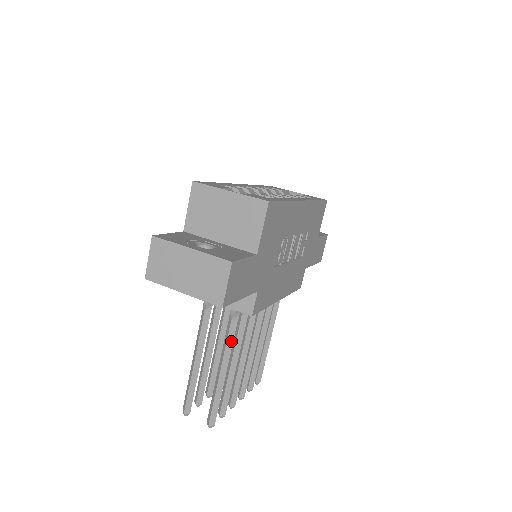
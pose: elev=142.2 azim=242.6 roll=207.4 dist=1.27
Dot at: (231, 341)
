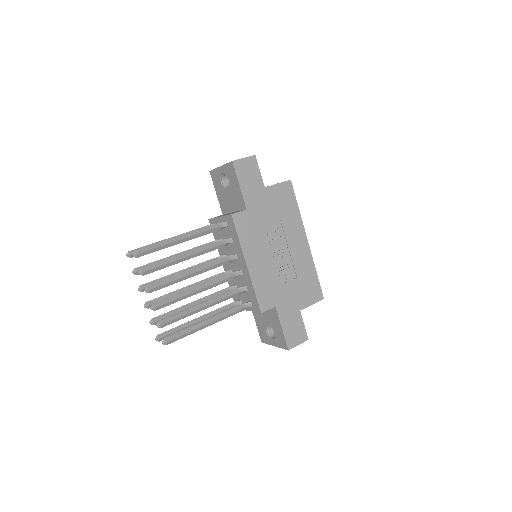
Dot at: (204, 231)
